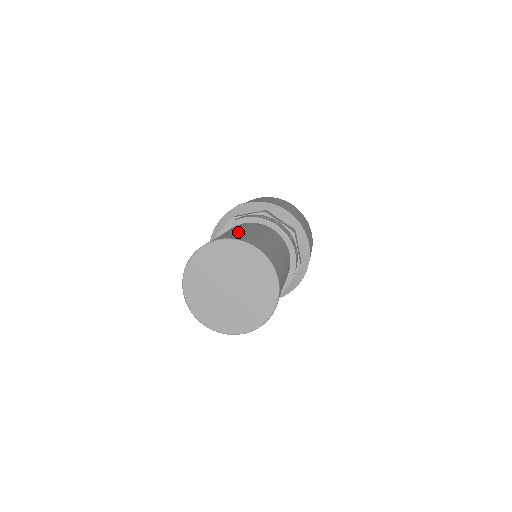
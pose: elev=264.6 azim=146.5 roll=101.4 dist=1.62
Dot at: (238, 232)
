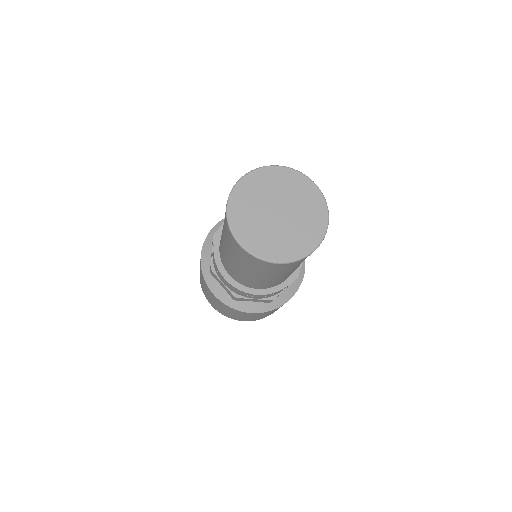
Dot at: occluded
